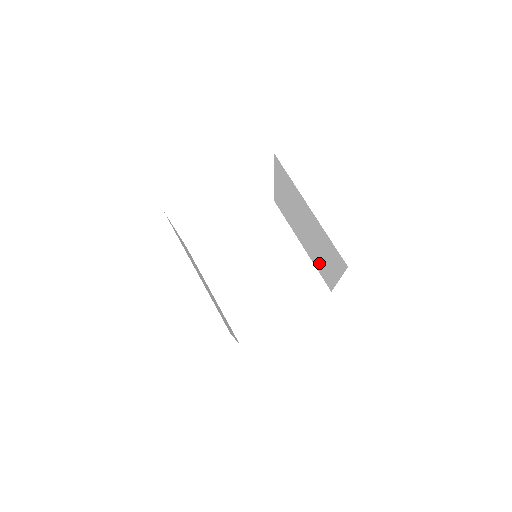
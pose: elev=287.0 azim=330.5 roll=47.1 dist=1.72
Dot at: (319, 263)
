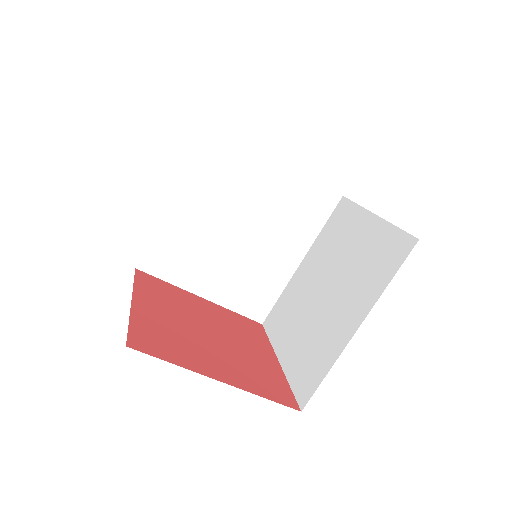
Dot at: (289, 309)
